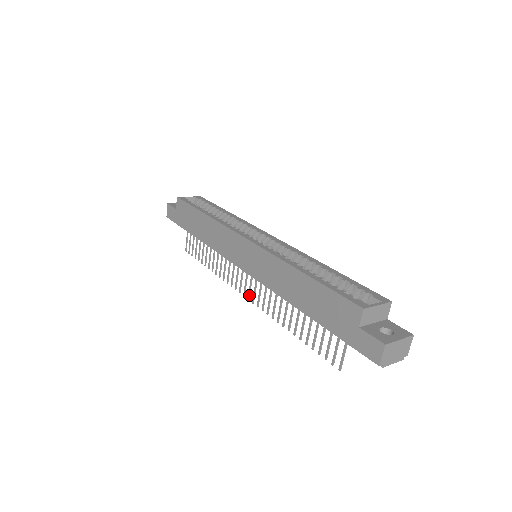
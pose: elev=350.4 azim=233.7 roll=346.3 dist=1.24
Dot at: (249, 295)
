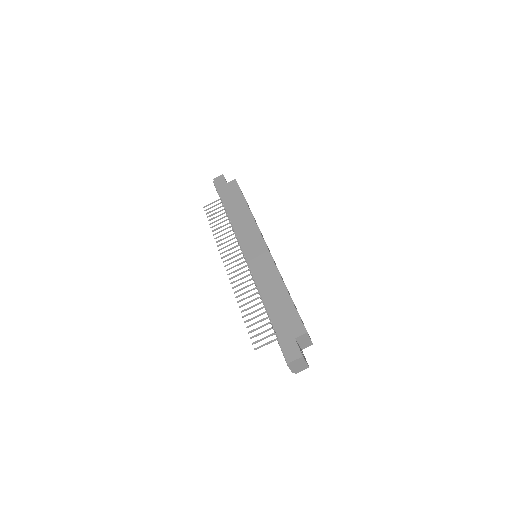
Dot at: occluded
